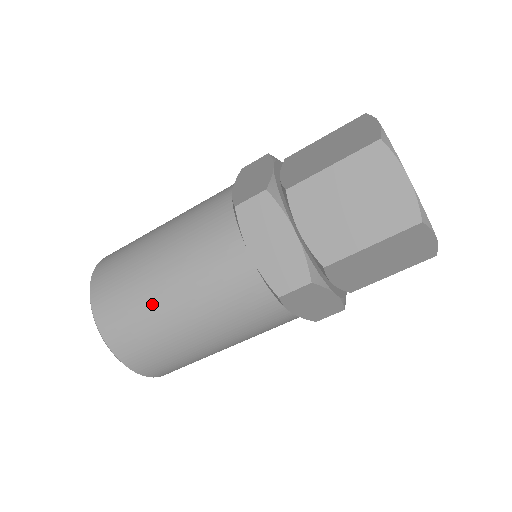
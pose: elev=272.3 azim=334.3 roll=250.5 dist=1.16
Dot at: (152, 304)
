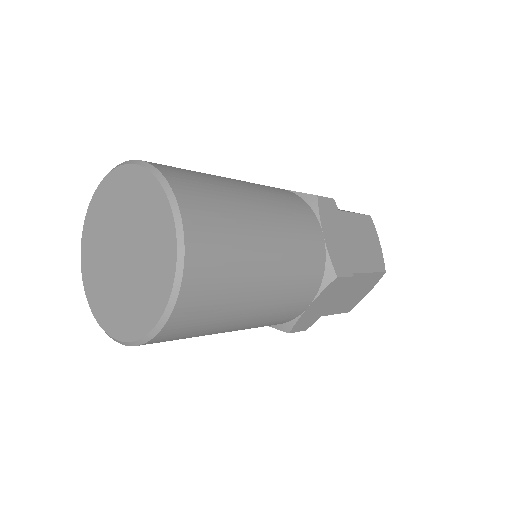
Dot at: (232, 316)
